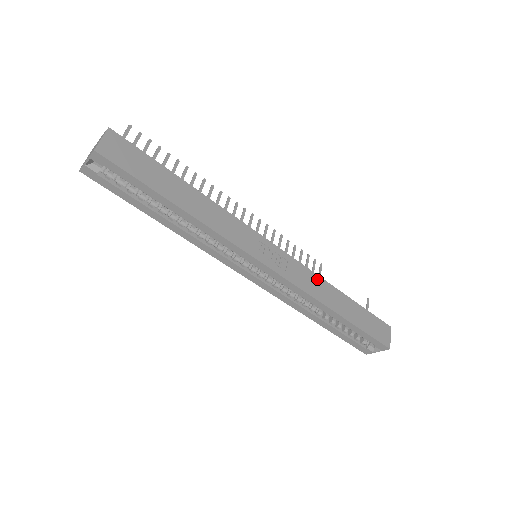
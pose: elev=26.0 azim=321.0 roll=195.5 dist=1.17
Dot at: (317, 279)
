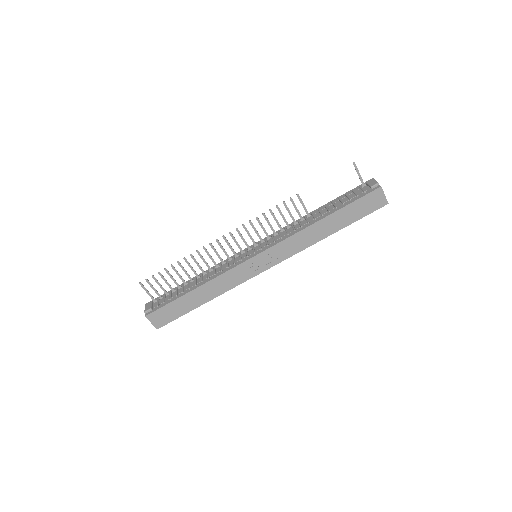
Dot at: (299, 235)
